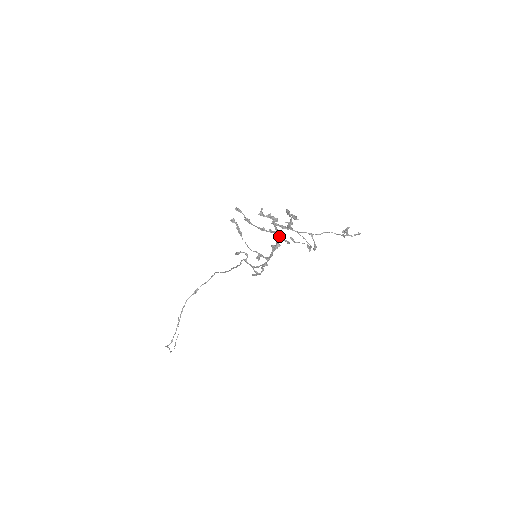
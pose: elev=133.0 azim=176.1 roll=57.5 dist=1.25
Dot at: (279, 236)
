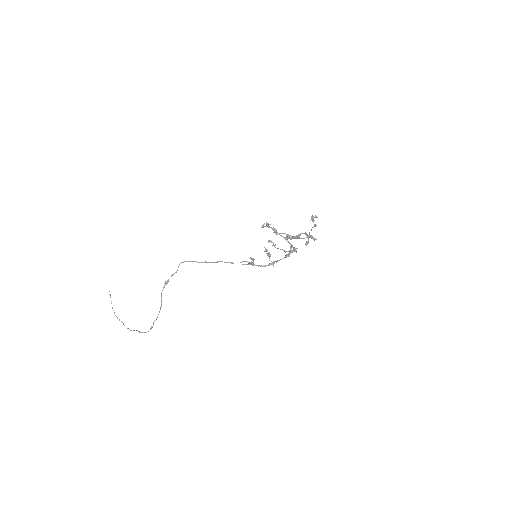
Dot at: occluded
